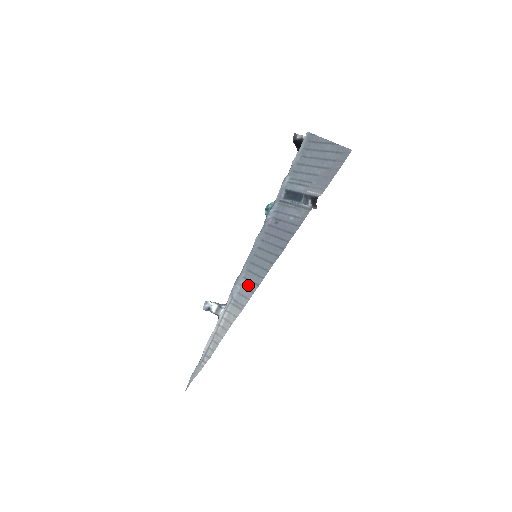
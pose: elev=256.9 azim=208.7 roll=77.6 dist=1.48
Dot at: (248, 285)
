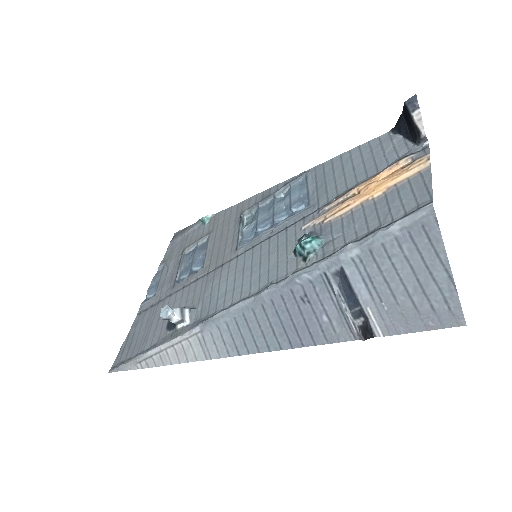
Dot at: (227, 339)
